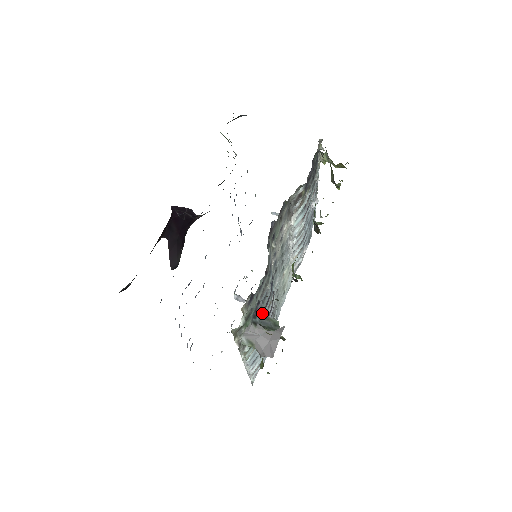
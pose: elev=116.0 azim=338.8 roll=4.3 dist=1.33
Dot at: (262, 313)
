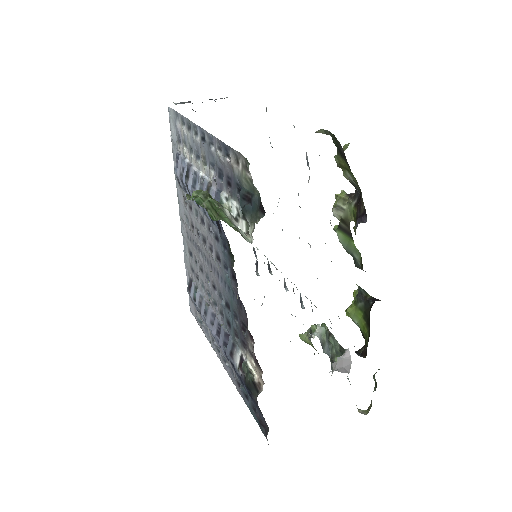
Dot at: (320, 342)
